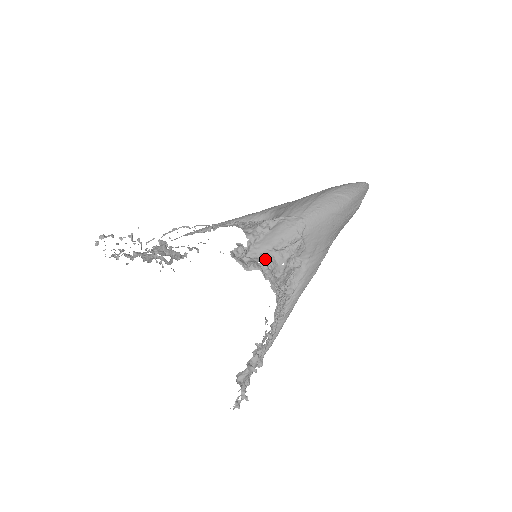
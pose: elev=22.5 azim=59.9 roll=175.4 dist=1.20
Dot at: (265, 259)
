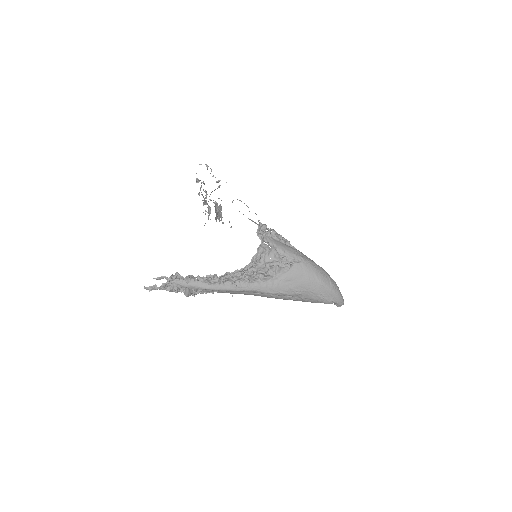
Dot at: (268, 245)
